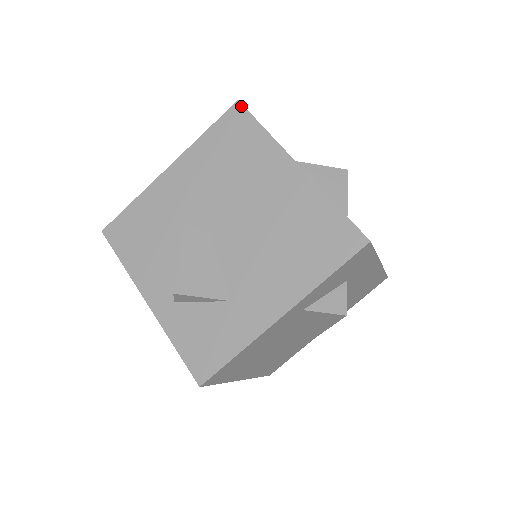
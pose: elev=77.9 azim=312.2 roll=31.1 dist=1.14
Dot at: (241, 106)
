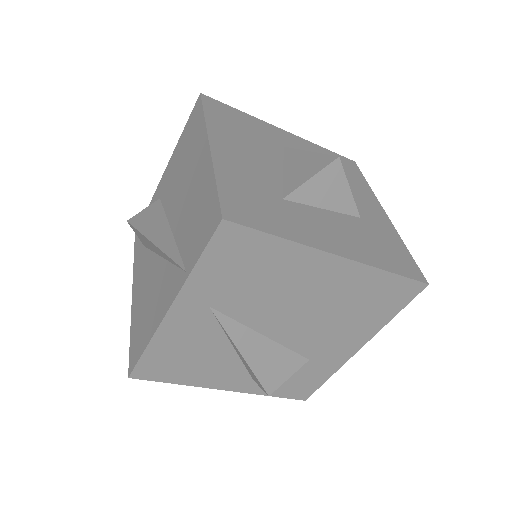
Dot at: (232, 225)
